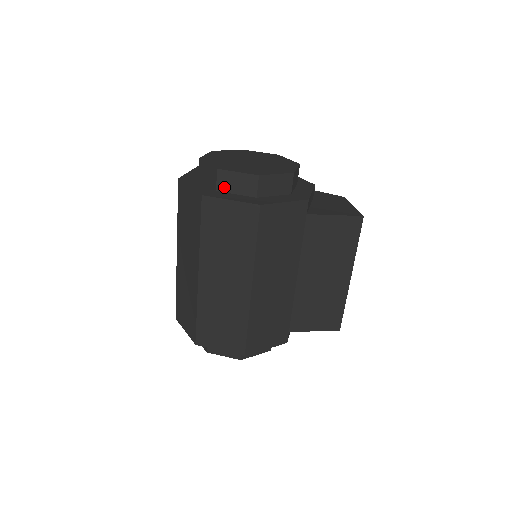
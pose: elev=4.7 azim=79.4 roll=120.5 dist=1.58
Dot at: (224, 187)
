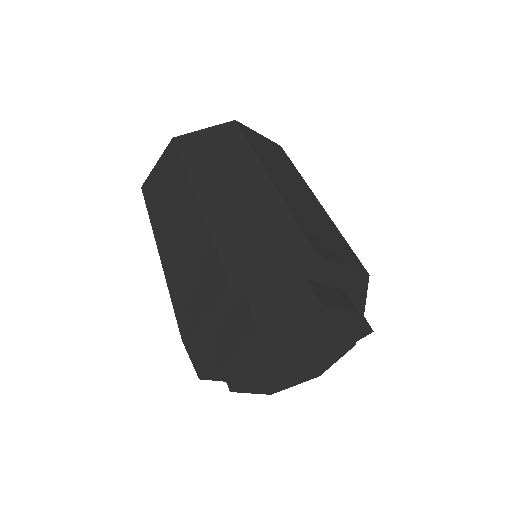
Dot at: occluded
